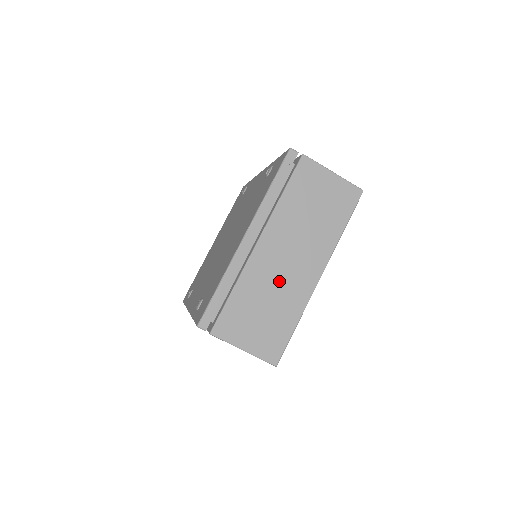
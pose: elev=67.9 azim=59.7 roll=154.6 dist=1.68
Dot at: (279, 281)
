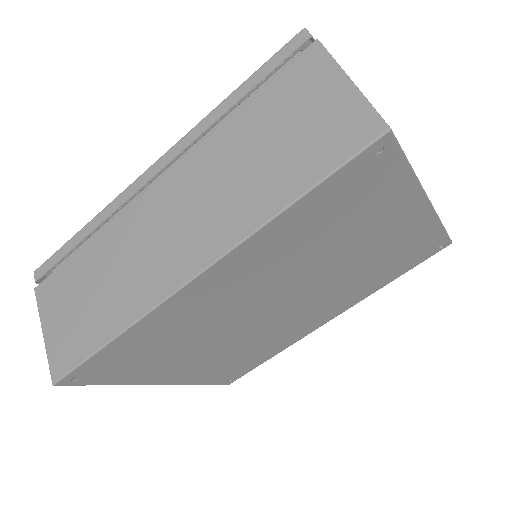
Dot at: occluded
